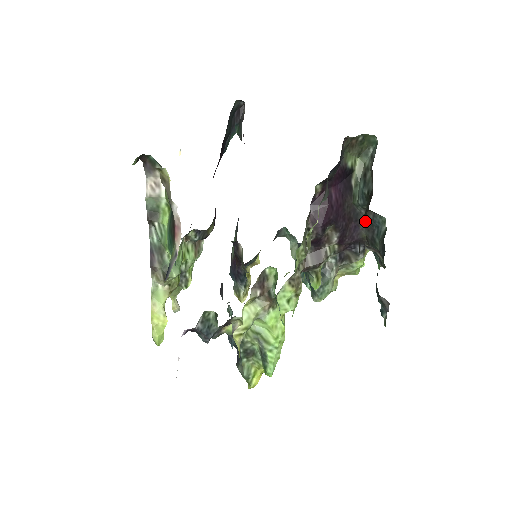
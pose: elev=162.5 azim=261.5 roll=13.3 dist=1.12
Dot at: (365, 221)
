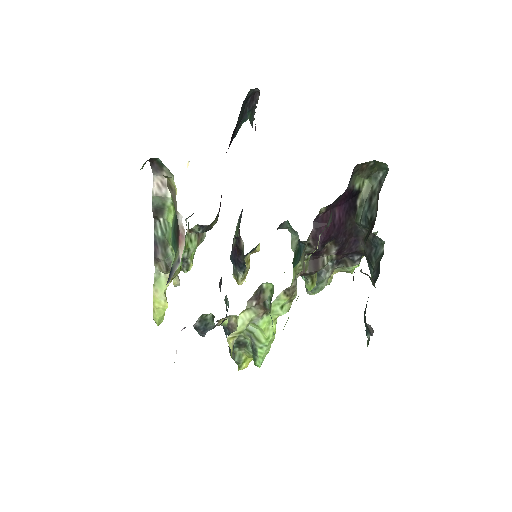
Dot at: occluded
